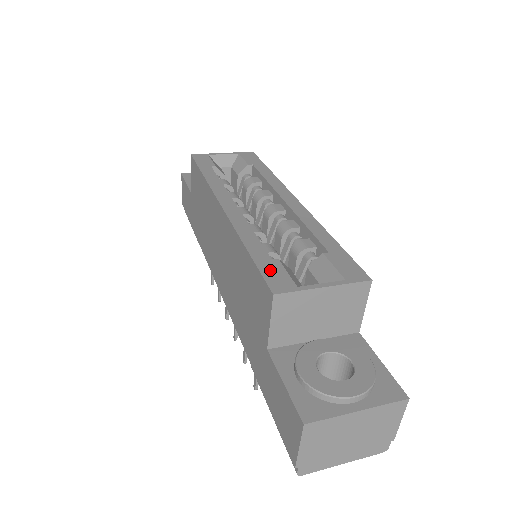
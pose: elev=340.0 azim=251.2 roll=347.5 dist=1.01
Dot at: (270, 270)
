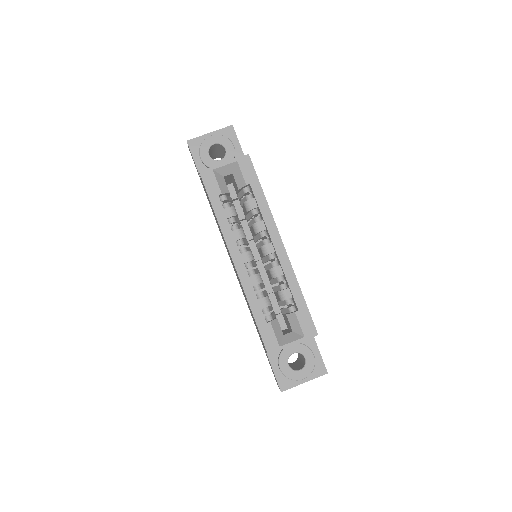
Dot at: (266, 334)
